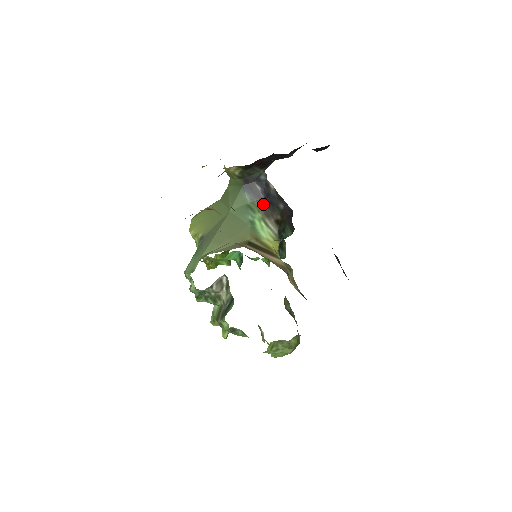
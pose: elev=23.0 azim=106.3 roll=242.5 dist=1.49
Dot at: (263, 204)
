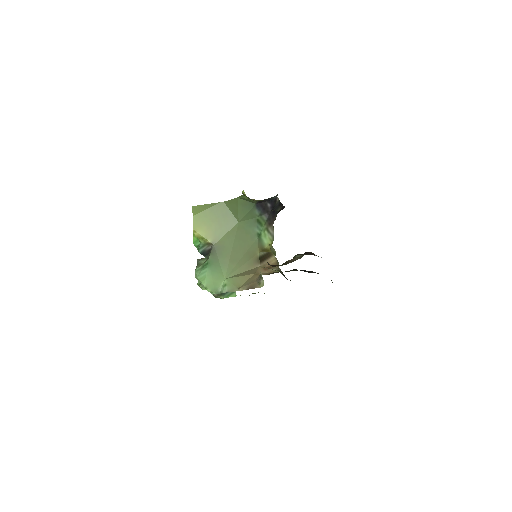
Dot at: (269, 217)
